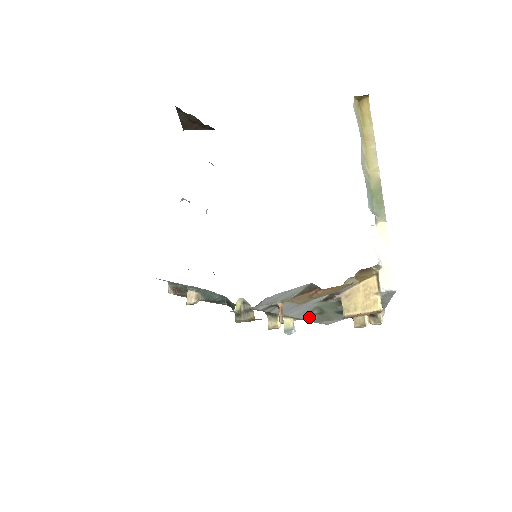
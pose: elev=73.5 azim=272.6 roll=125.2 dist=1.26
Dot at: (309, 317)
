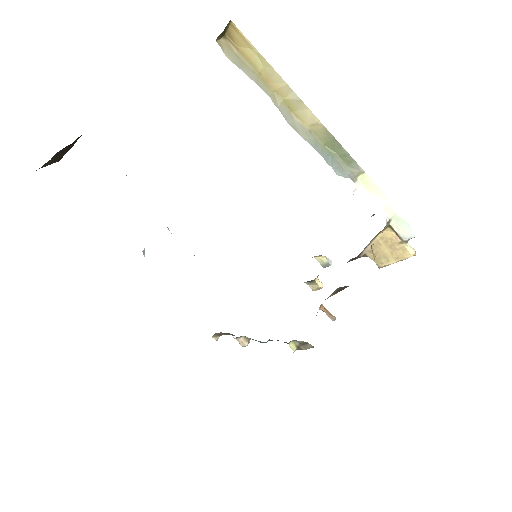
Dot at: occluded
